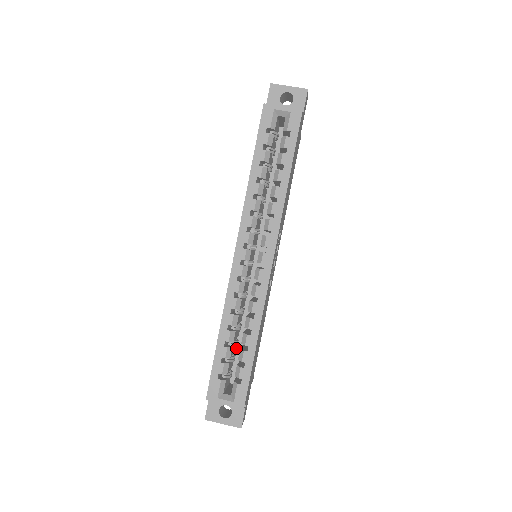
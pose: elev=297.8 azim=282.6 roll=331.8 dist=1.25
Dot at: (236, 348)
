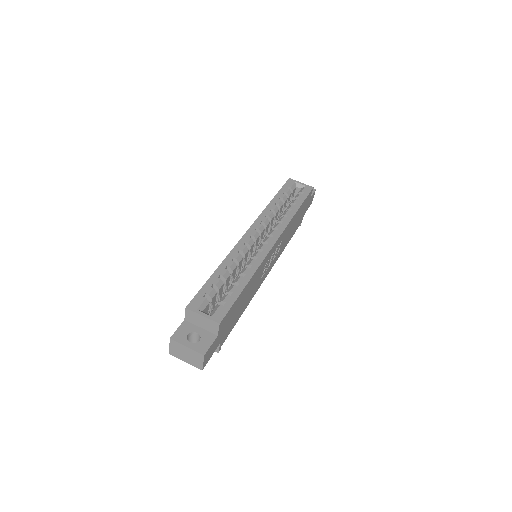
Dot at: occluded
